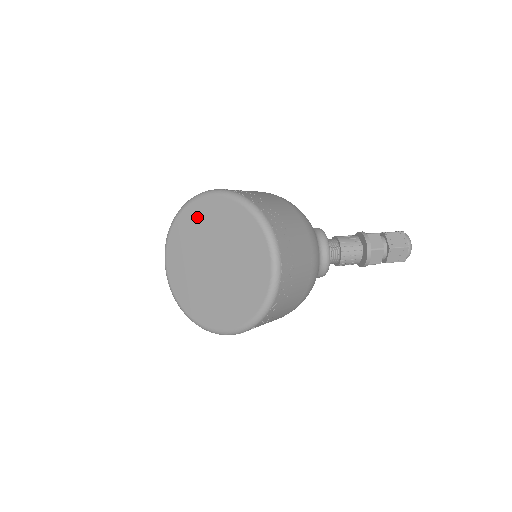
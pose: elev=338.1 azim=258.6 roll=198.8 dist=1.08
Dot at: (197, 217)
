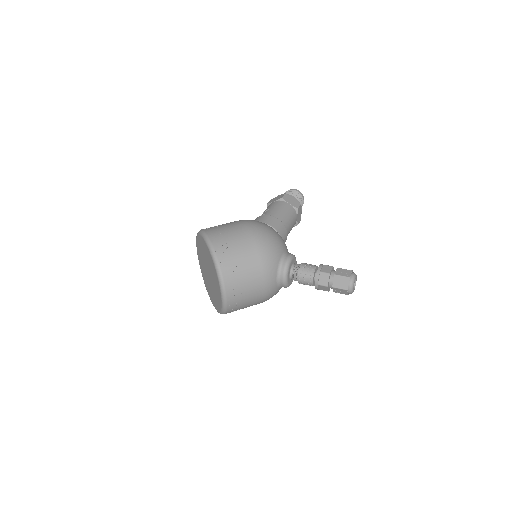
Dot at: (202, 244)
